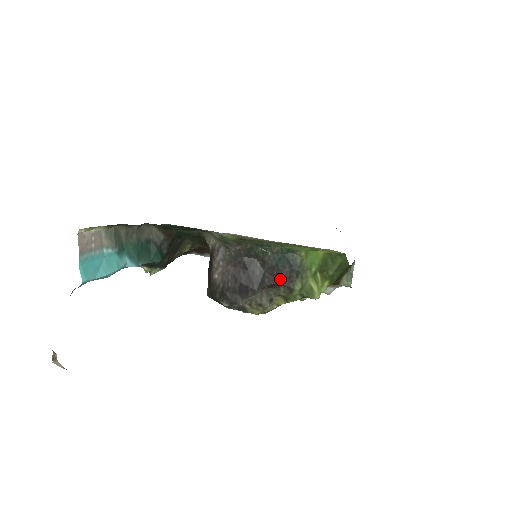
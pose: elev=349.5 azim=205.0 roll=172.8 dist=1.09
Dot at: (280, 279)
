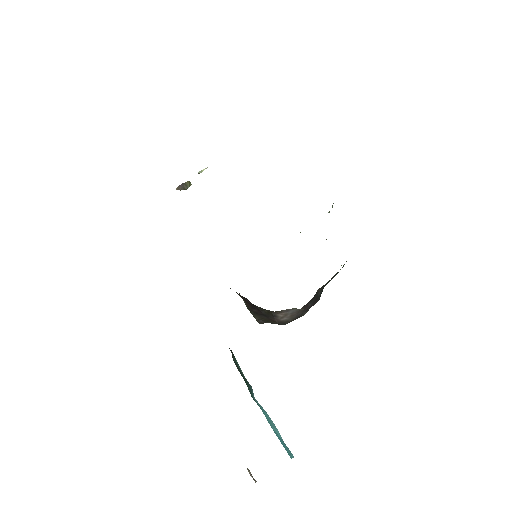
Dot at: occluded
